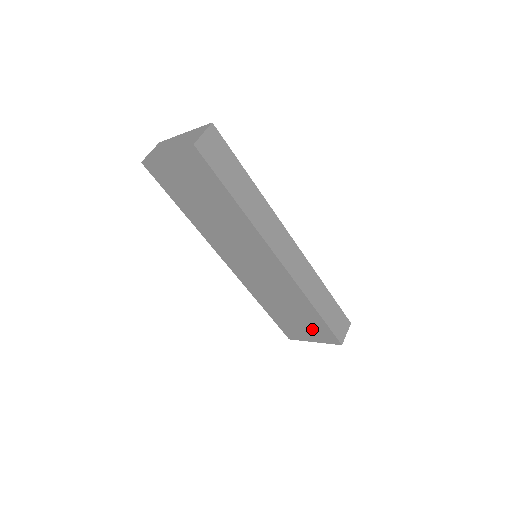
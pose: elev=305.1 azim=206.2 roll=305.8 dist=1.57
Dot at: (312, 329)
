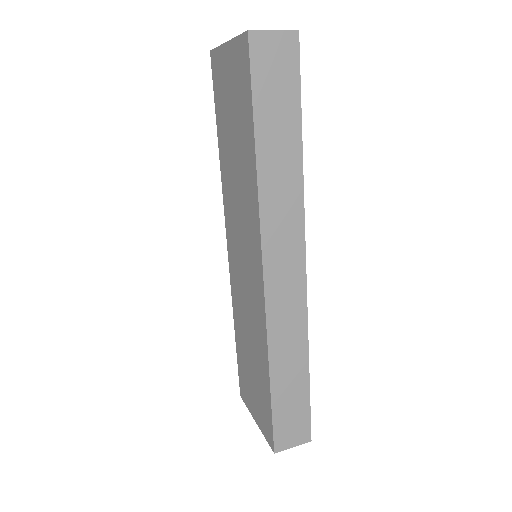
Dot at: (259, 402)
